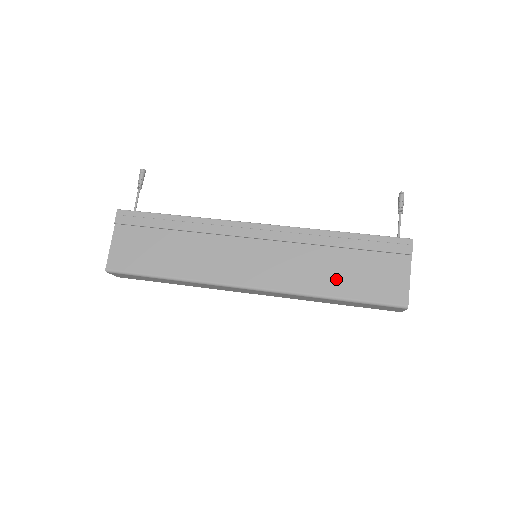
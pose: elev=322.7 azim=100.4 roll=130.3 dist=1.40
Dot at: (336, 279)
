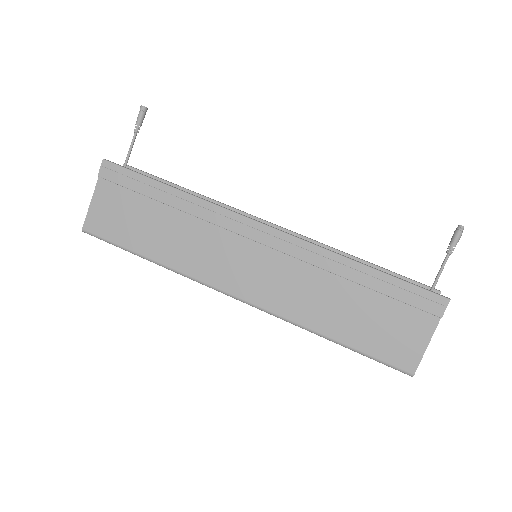
Dot at: (339, 319)
